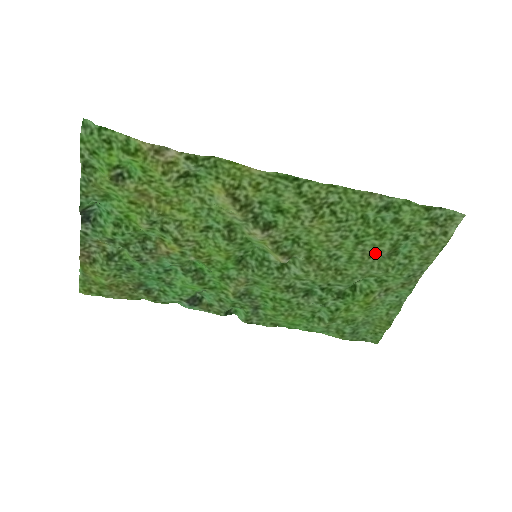
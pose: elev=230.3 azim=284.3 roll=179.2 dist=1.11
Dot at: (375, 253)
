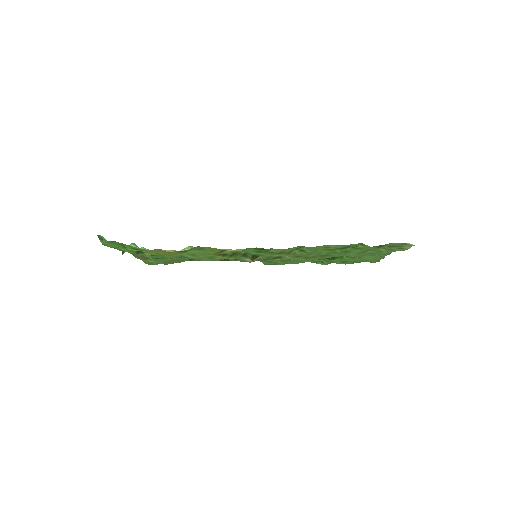
Dot at: occluded
